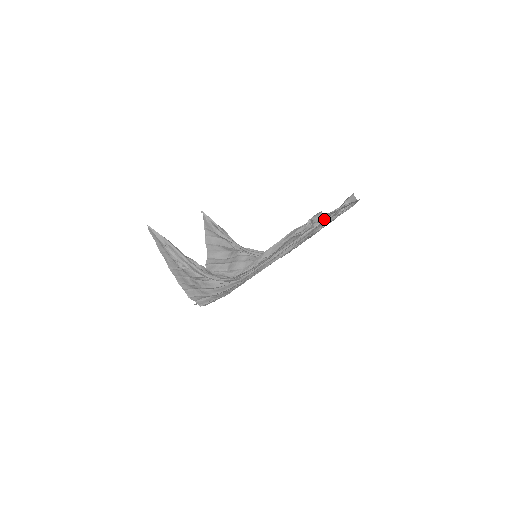
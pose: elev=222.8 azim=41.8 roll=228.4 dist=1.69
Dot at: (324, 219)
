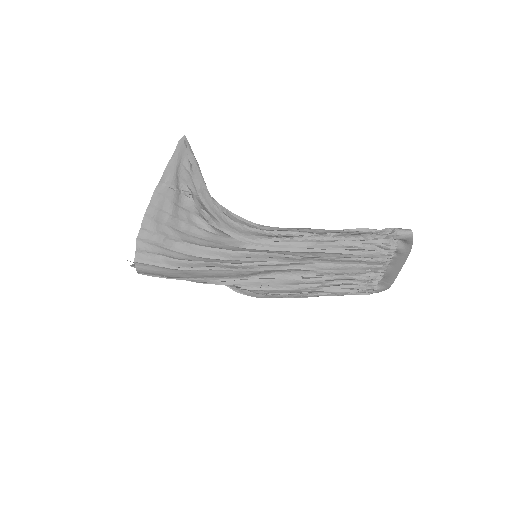
Dot at: (391, 248)
